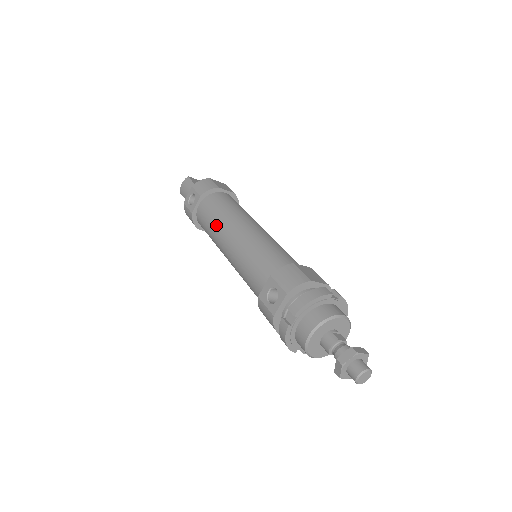
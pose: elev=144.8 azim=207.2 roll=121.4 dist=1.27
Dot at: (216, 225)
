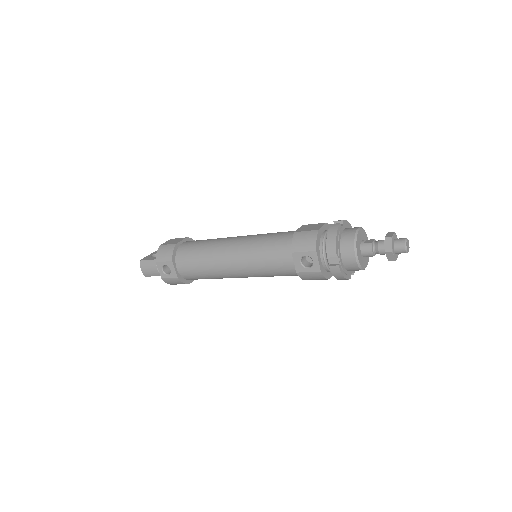
Dot at: (208, 266)
